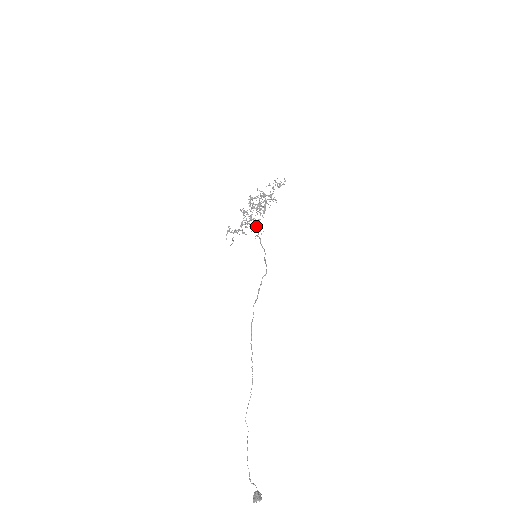
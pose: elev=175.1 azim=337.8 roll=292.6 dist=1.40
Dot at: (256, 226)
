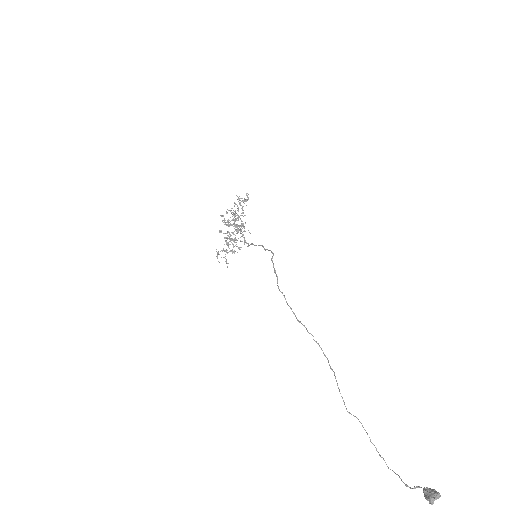
Dot at: (240, 230)
